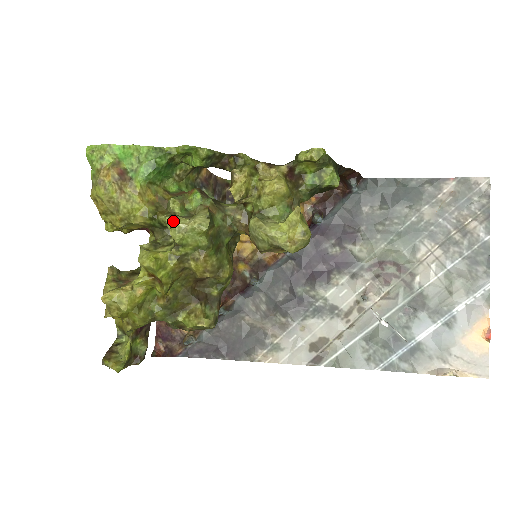
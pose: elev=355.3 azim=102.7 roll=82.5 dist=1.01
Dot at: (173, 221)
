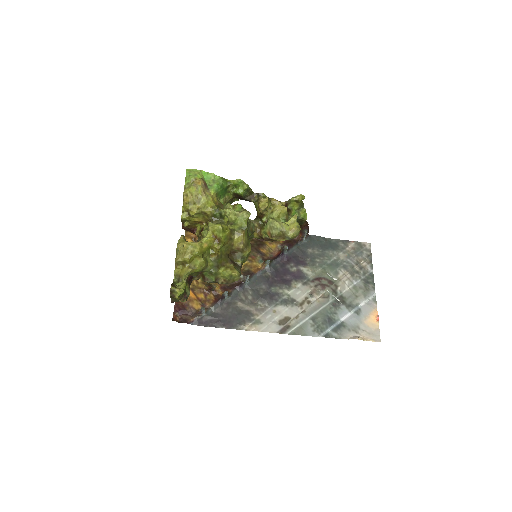
Dot at: (232, 210)
